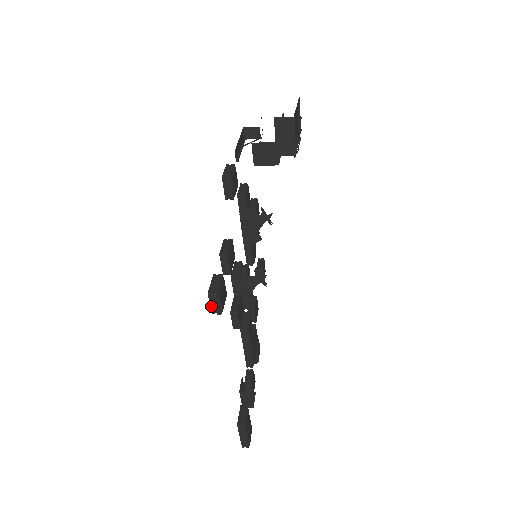
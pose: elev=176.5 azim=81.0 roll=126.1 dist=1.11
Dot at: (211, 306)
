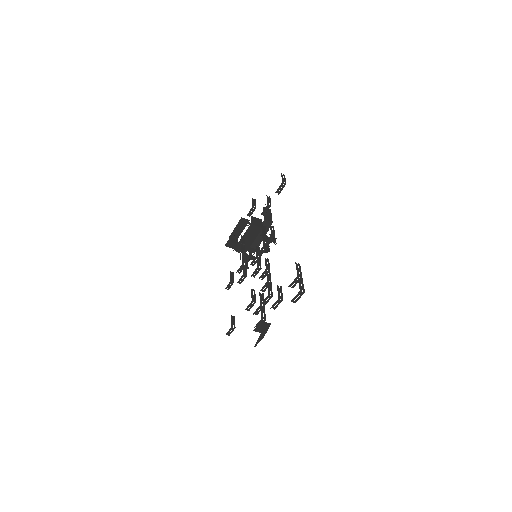
Dot at: (282, 178)
